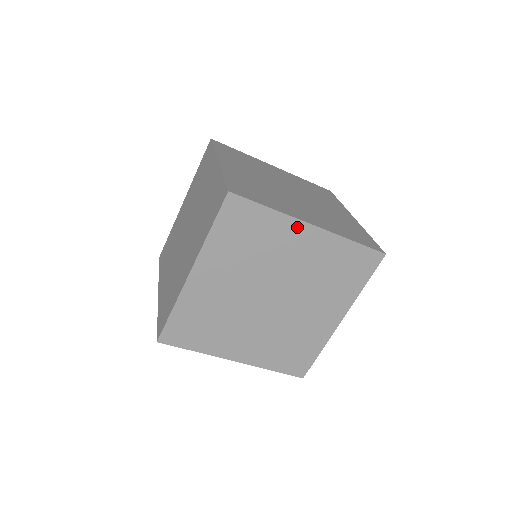
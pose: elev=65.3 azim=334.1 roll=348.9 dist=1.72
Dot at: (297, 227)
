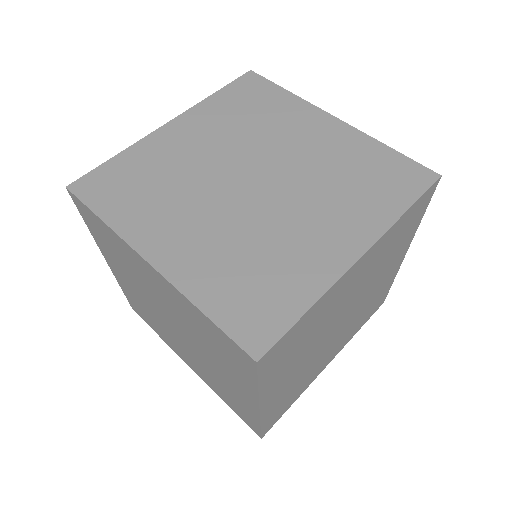
Dot at: (137, 257)
